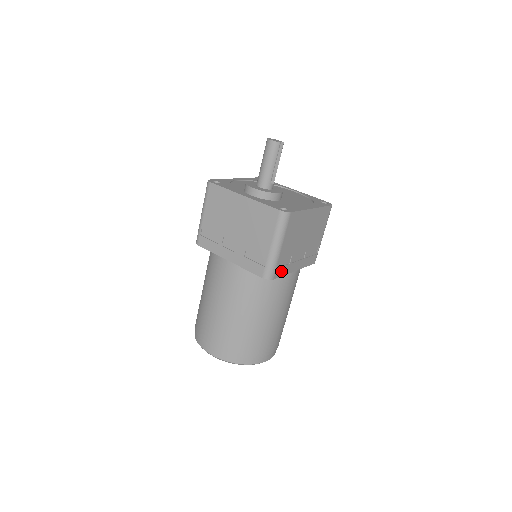
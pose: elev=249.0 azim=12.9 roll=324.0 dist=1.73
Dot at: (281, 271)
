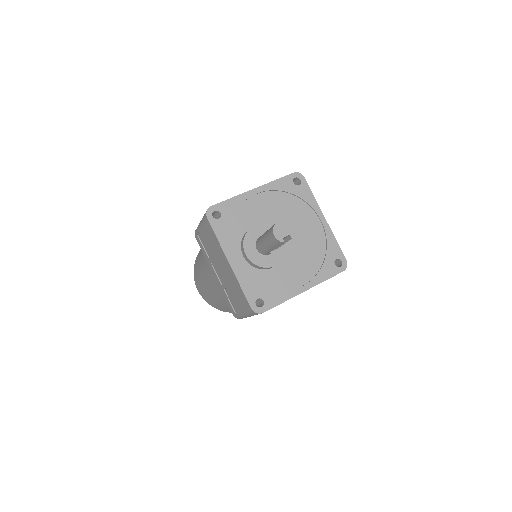
Dot at: occluded
